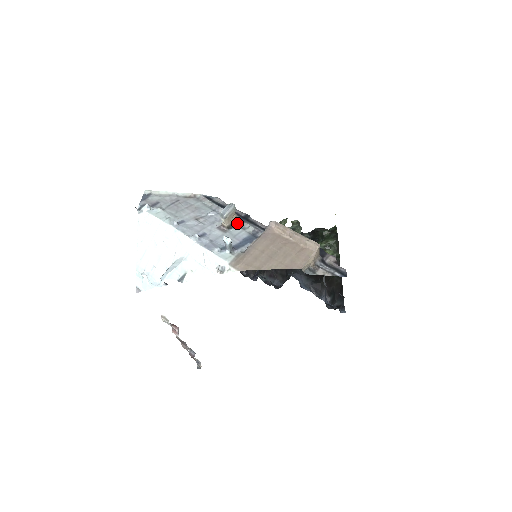
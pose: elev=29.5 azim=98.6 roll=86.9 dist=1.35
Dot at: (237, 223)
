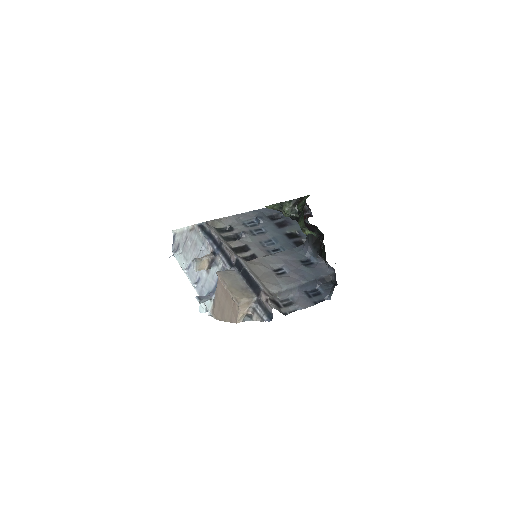
Dot at: (213, 261)
